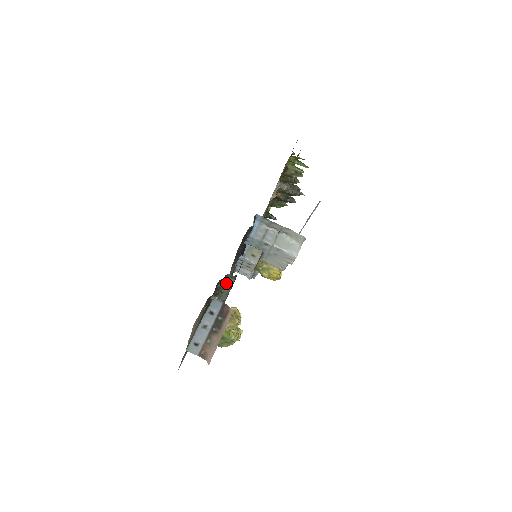
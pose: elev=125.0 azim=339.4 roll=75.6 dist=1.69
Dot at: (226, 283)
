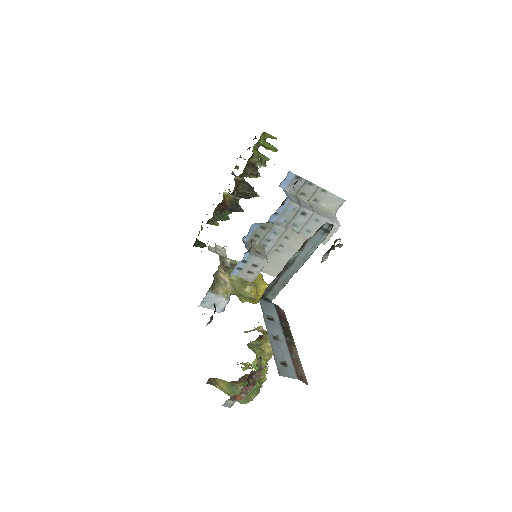
Dot at: occluded
